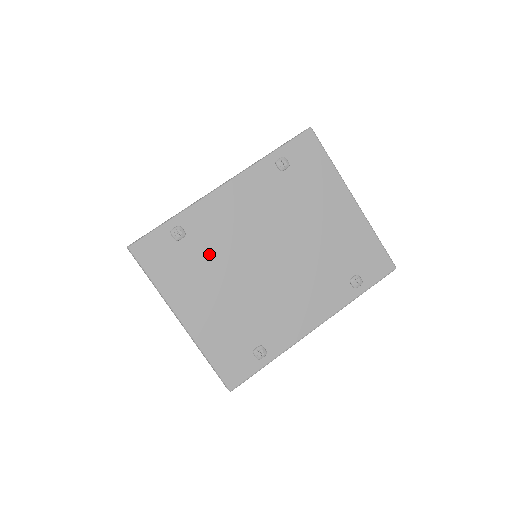
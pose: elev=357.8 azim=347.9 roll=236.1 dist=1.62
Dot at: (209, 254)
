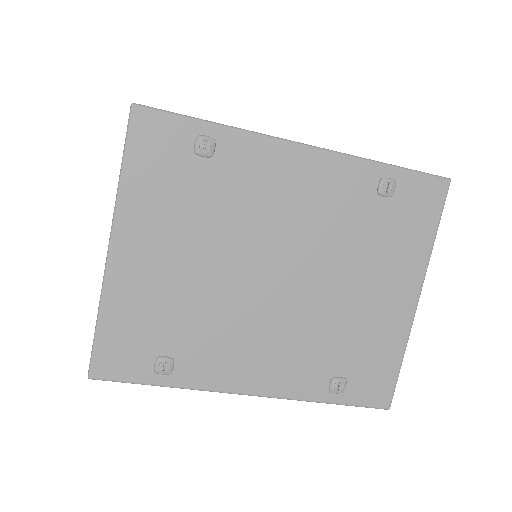
Dot at: (216, 204)
